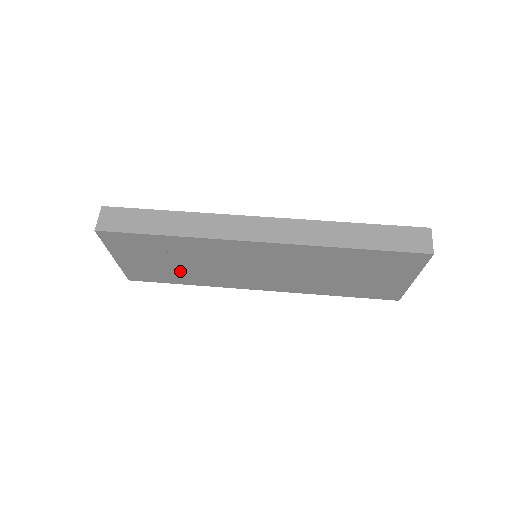
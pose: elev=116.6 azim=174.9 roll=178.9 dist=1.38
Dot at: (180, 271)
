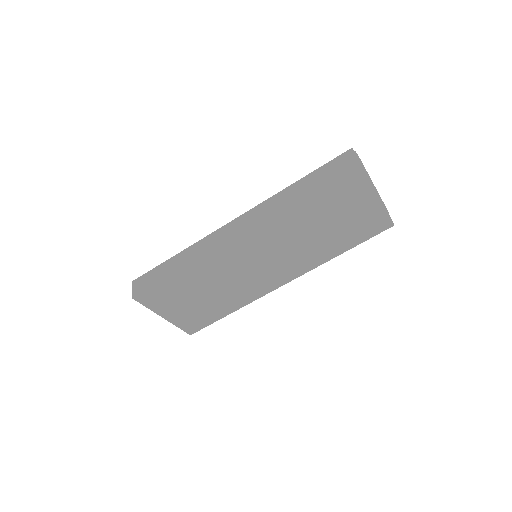
Dot at: (214, 302)
